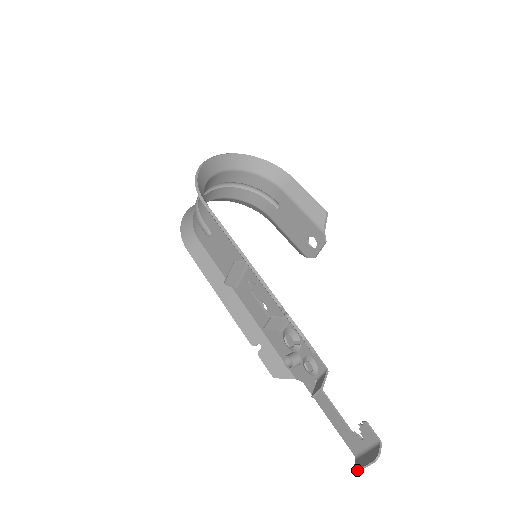
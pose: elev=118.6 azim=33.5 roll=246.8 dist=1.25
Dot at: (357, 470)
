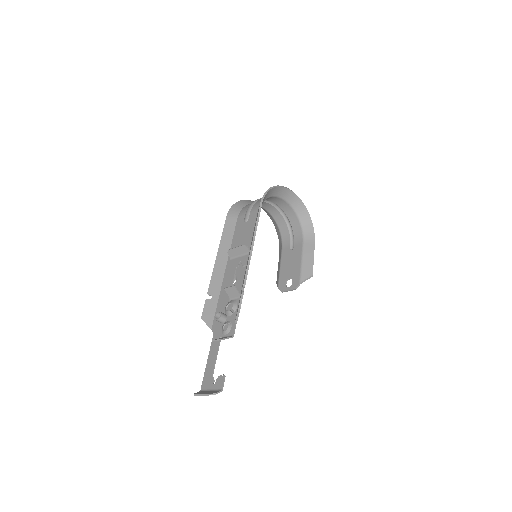
Dot at: (196, 394)
